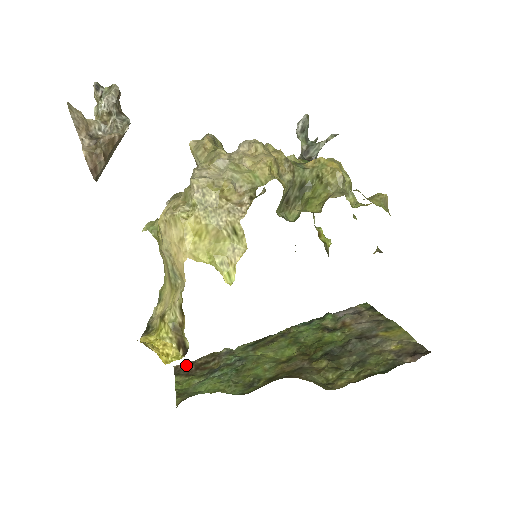
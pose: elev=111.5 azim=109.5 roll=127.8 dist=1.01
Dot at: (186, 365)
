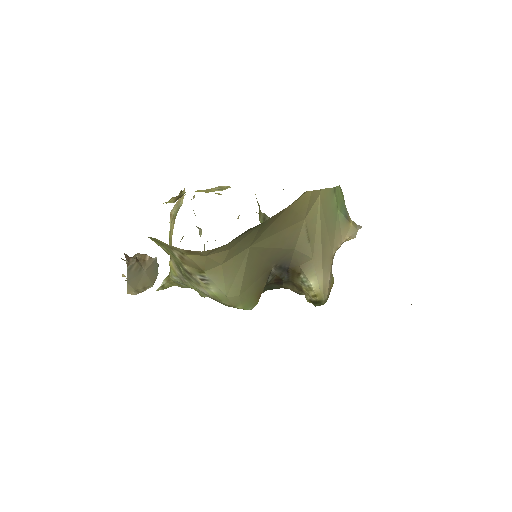
Dot at: occluded
